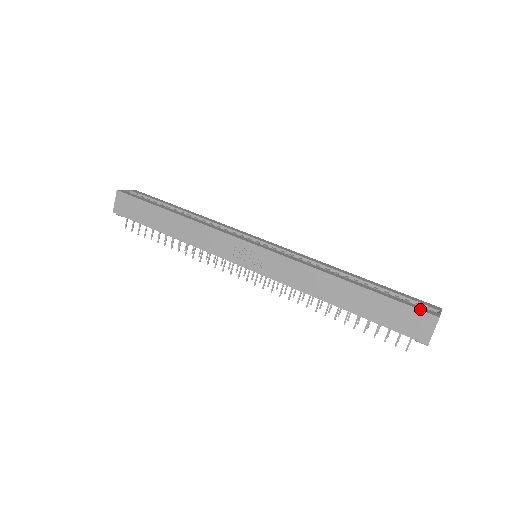
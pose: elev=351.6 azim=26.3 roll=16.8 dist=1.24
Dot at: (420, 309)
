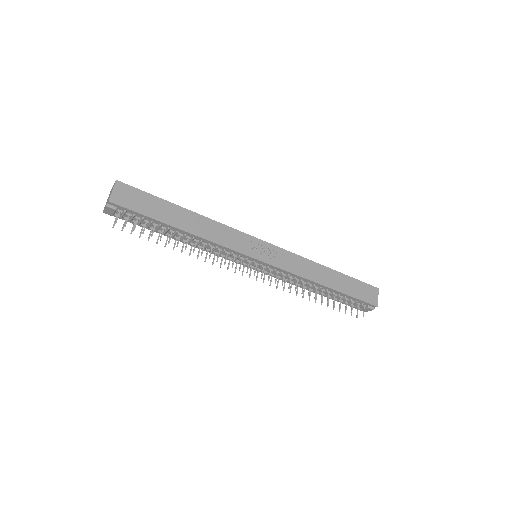
Dot at: (369, 284)
